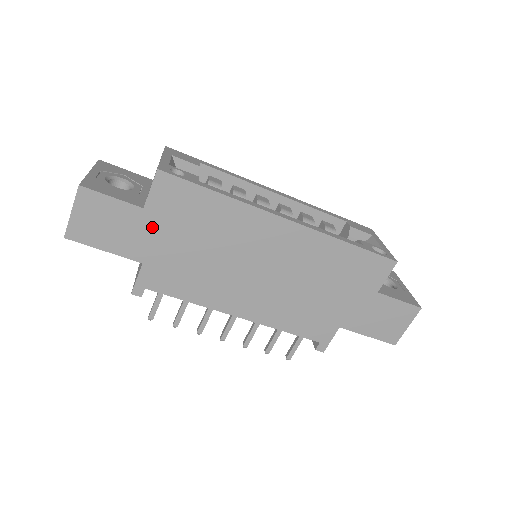
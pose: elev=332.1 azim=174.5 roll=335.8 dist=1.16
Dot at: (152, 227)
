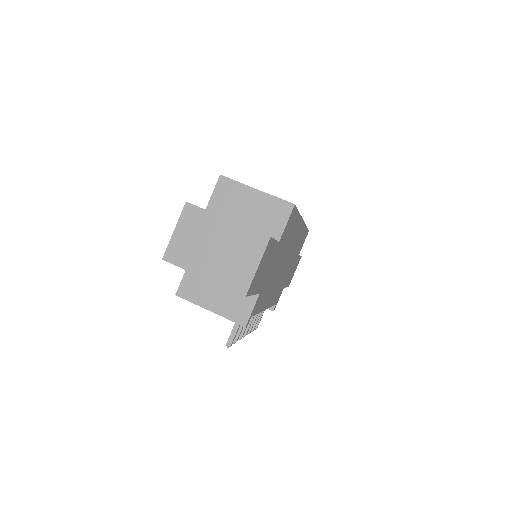
Dot at: (275, 257)
